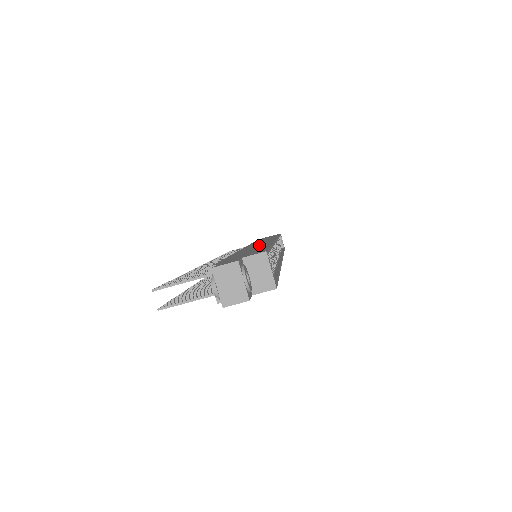
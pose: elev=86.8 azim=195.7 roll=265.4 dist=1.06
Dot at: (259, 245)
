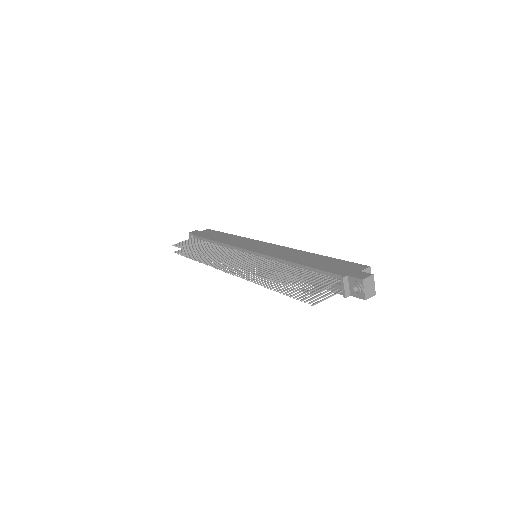
Dot at: (289, 252)
